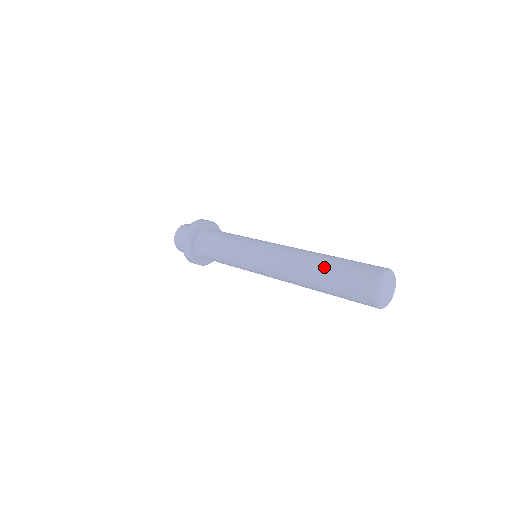
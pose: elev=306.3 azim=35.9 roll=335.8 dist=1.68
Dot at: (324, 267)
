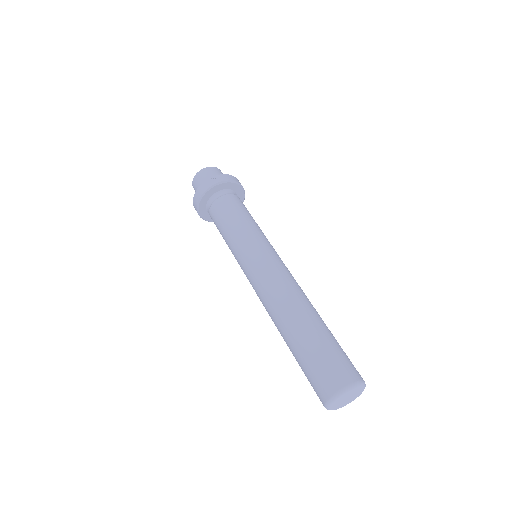
Dot at: (301, 332)
